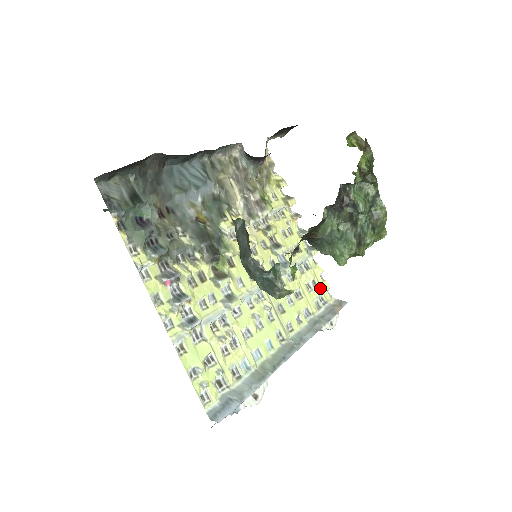
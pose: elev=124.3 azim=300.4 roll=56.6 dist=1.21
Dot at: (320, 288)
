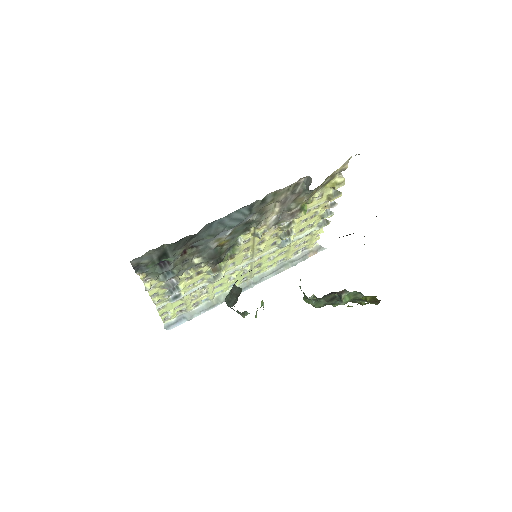
Dot at: (309, 242)
